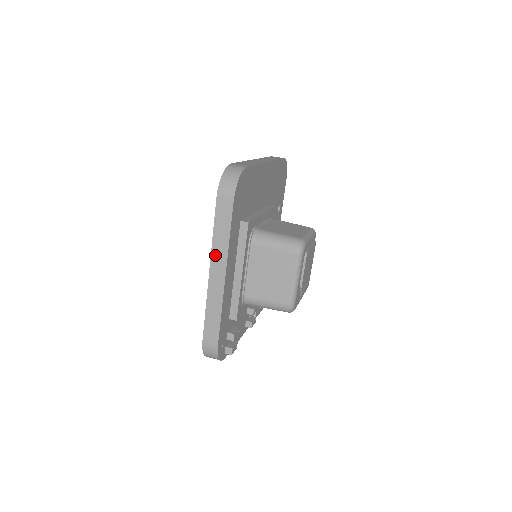
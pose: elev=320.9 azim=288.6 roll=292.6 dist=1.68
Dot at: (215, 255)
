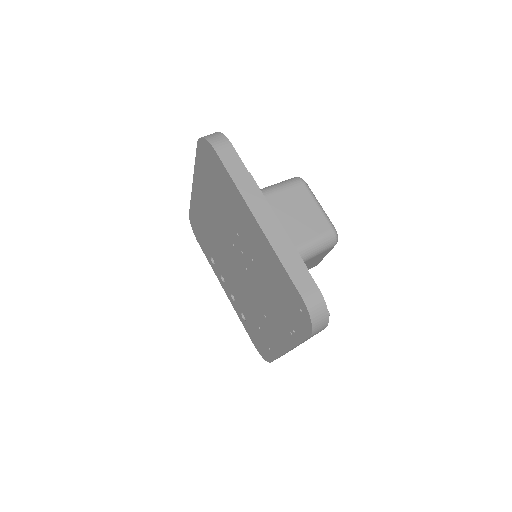
Dot at: (249, 199)
